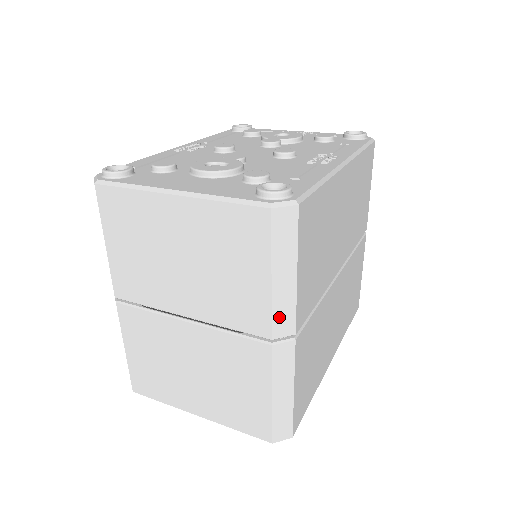
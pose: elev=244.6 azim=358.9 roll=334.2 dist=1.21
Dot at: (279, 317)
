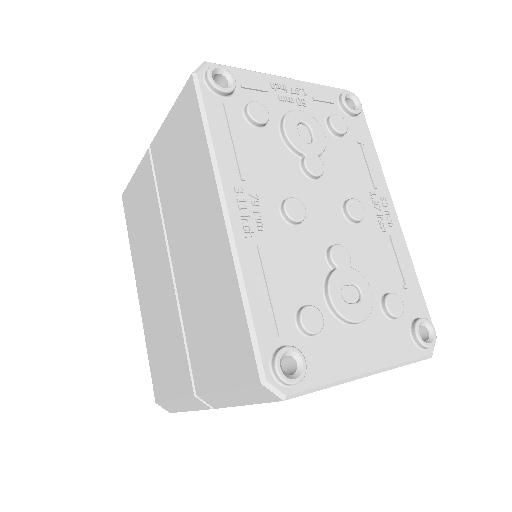
Dot at: occluded
